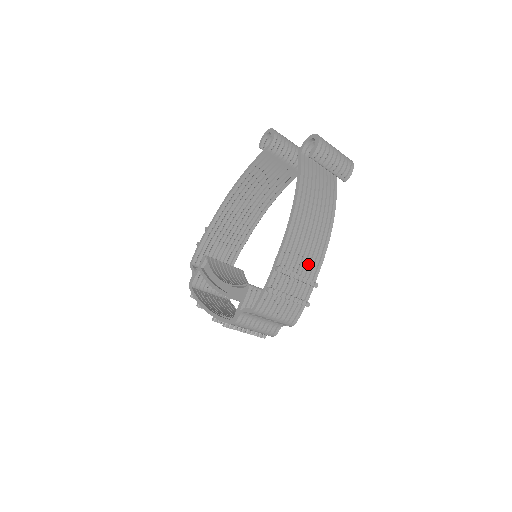
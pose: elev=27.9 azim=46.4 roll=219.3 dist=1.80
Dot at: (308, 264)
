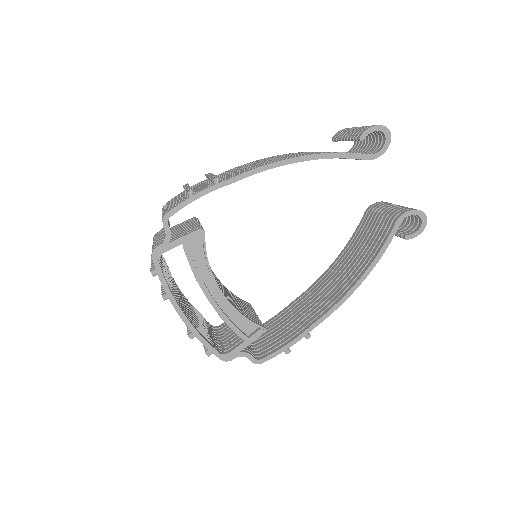
Dot at: occluded
